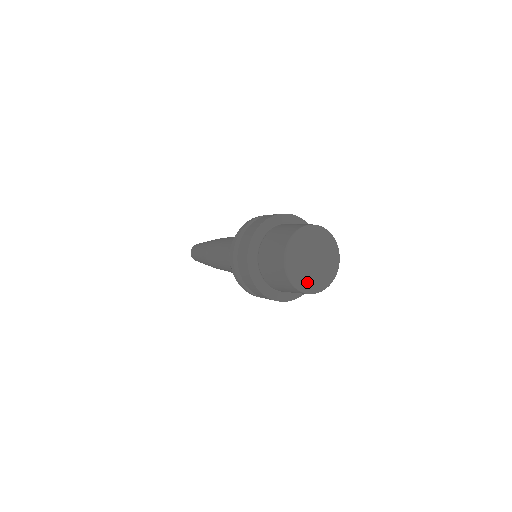
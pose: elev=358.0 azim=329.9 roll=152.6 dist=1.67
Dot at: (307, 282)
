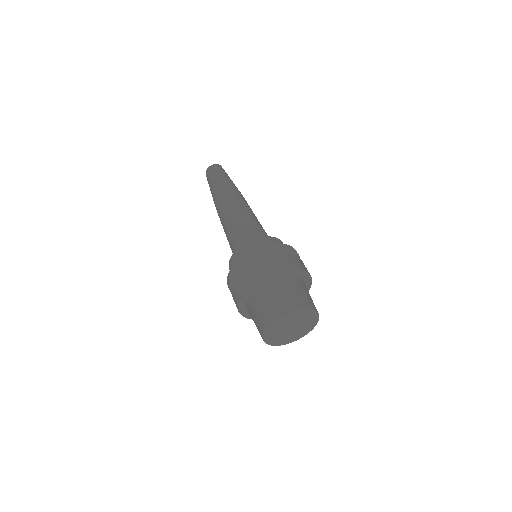
Dot at: (274, 339)
